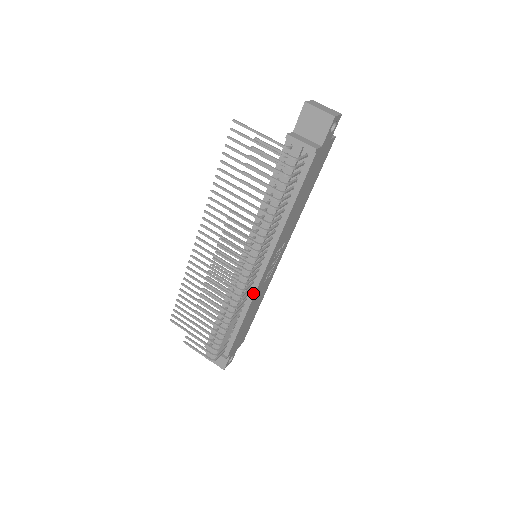
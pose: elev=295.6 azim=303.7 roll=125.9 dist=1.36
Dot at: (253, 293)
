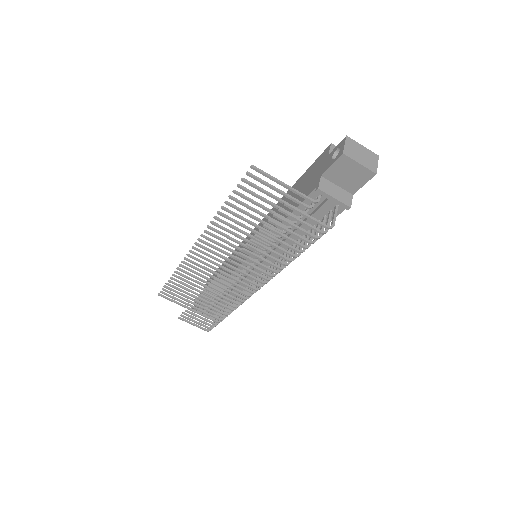
Dot at: occluded
